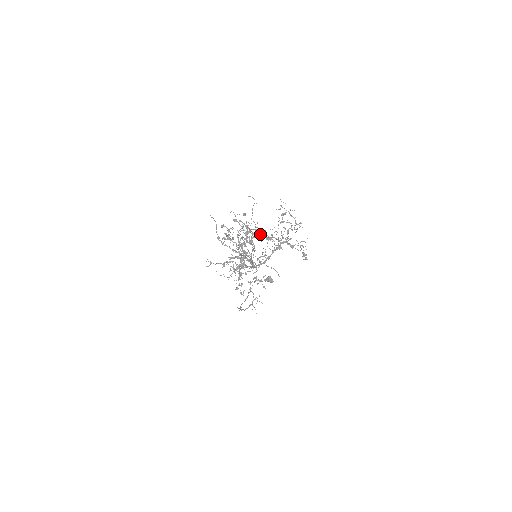
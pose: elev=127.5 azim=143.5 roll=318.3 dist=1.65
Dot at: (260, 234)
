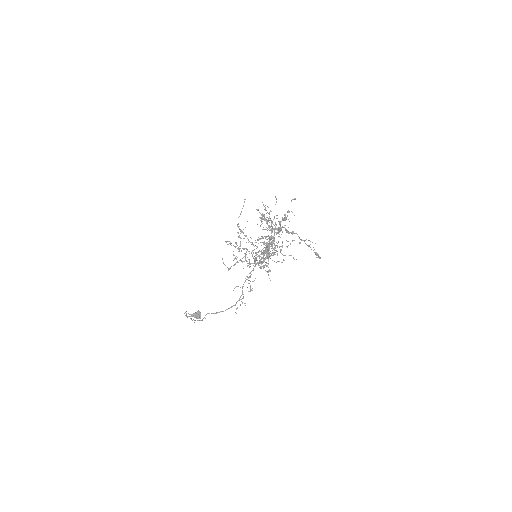
Dot at: occluded
